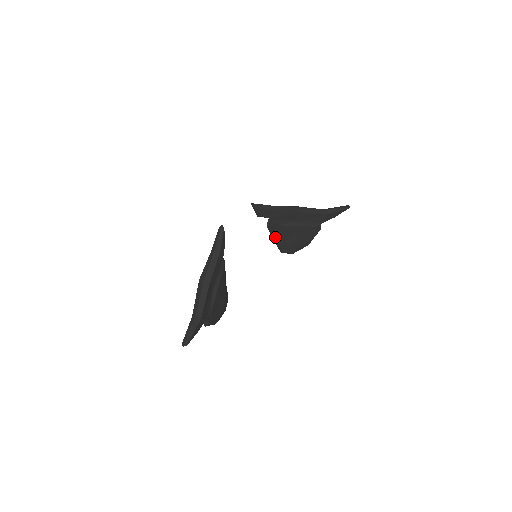
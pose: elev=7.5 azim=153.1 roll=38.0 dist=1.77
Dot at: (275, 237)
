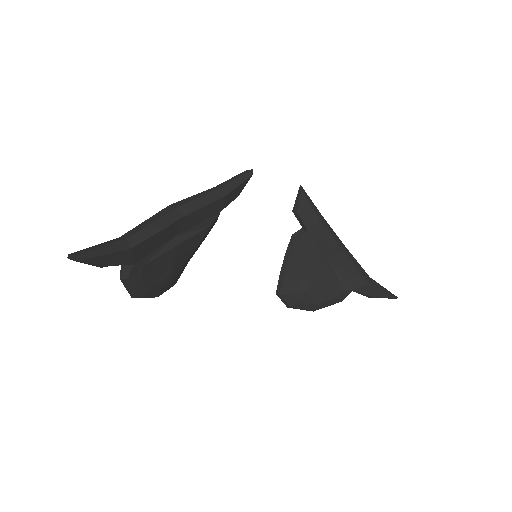
Dot at: (288, 262)
